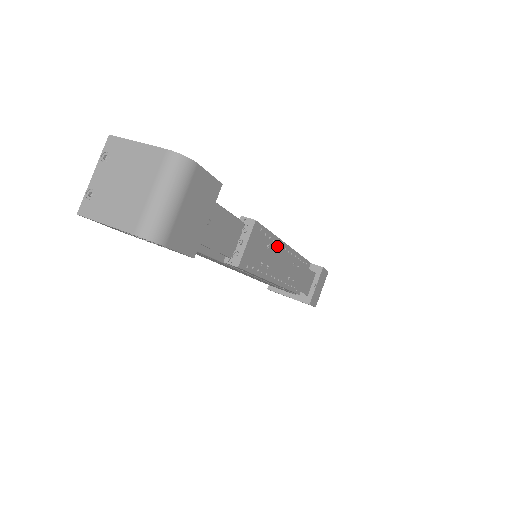
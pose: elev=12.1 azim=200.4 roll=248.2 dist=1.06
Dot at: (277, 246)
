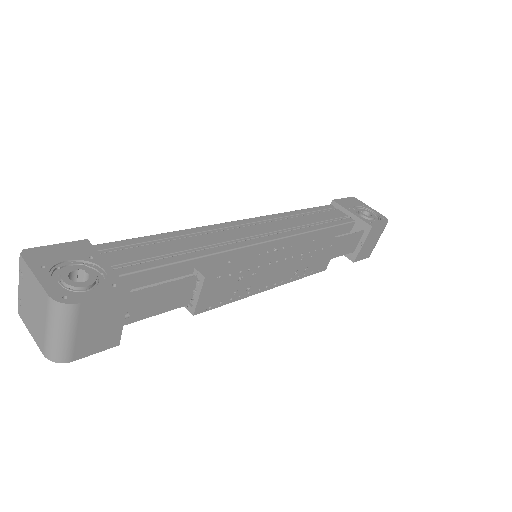
Dot at: (259, 268)
